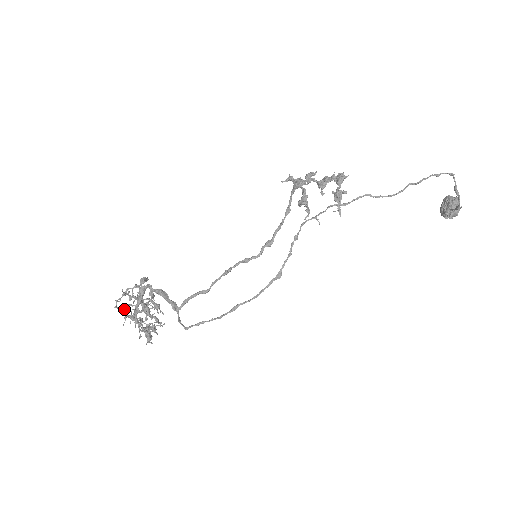
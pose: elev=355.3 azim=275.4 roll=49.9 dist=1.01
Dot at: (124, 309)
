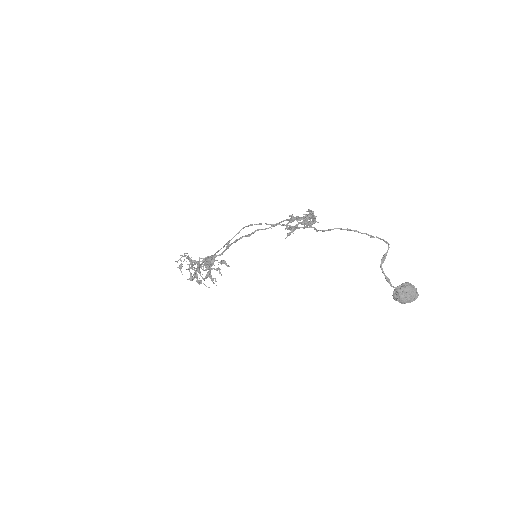
Dot at: (200, 265)
